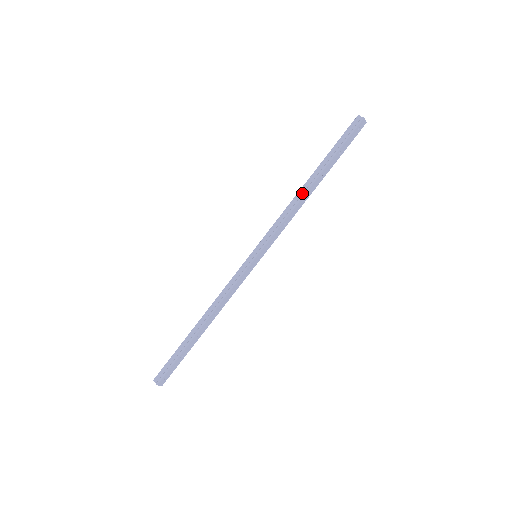
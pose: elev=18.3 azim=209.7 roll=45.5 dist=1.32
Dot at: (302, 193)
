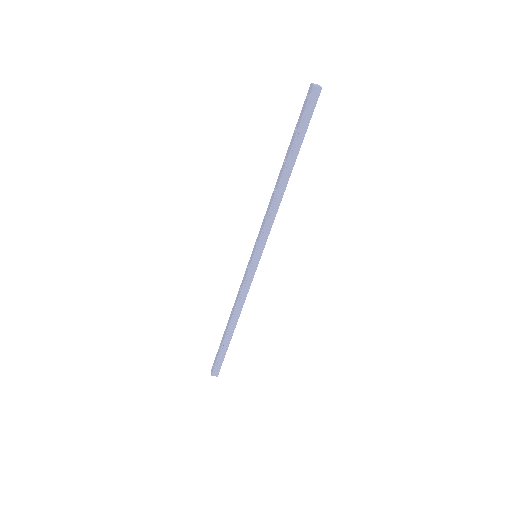
Dot at: (282, 188)
